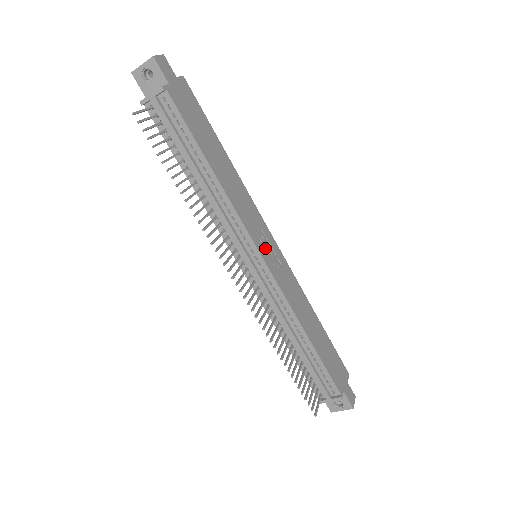
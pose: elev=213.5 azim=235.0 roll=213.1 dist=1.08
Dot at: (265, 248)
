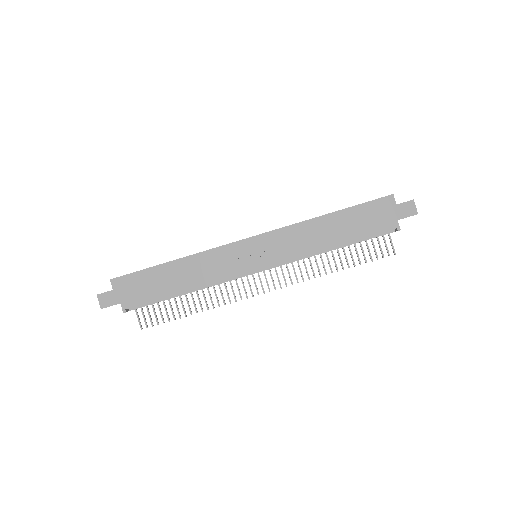
Dot at: (252, 258)
